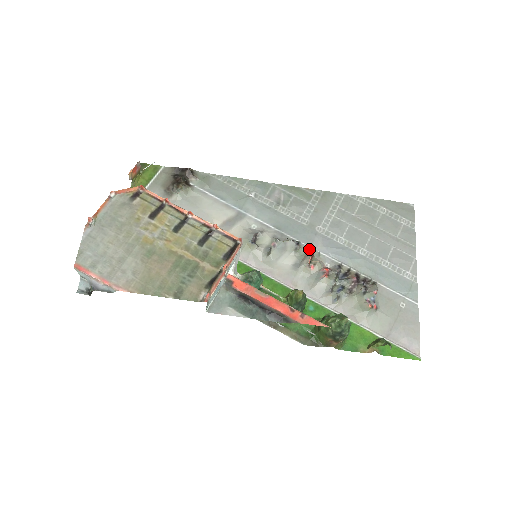
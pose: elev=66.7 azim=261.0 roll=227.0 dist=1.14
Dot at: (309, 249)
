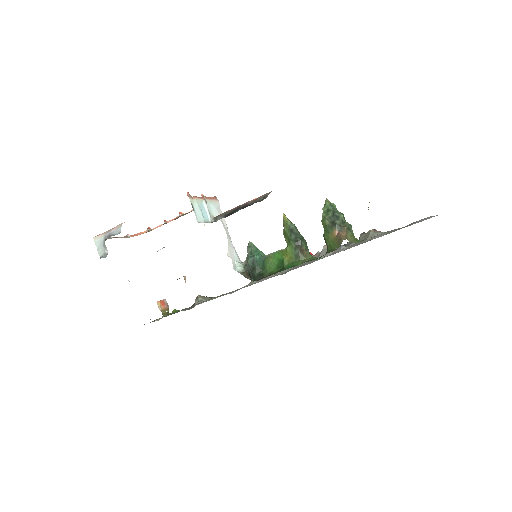
Dot at: occluded
